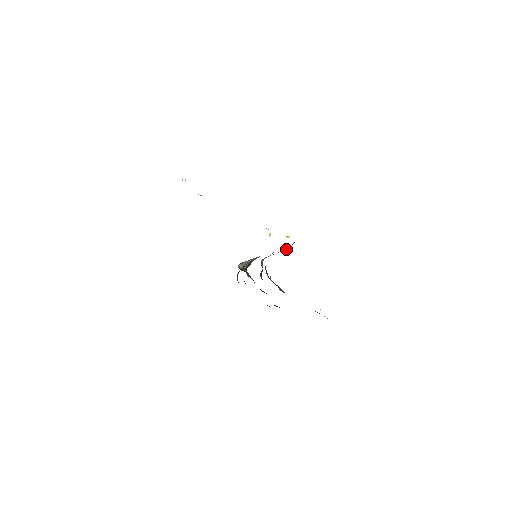
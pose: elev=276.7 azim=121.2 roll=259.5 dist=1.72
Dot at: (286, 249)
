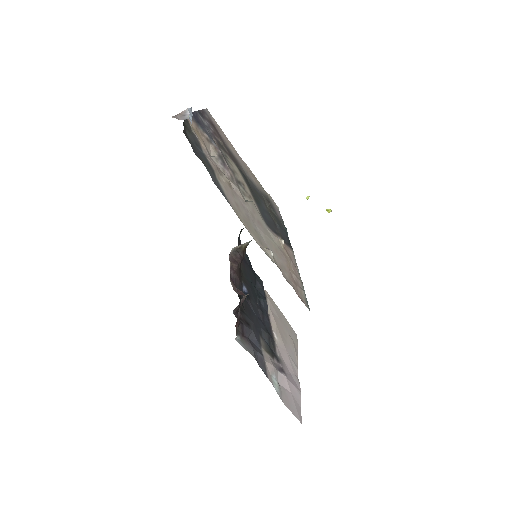
Dot at: occluded
